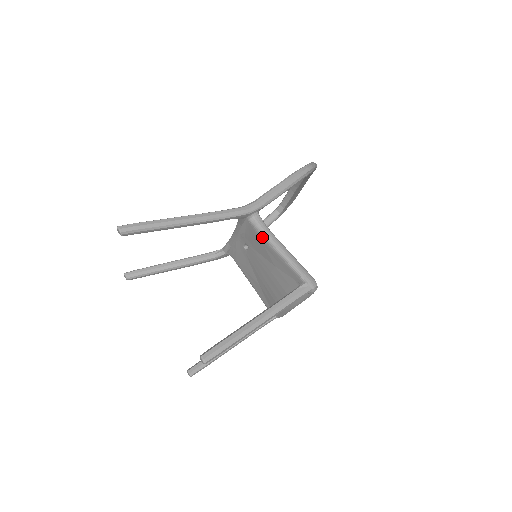
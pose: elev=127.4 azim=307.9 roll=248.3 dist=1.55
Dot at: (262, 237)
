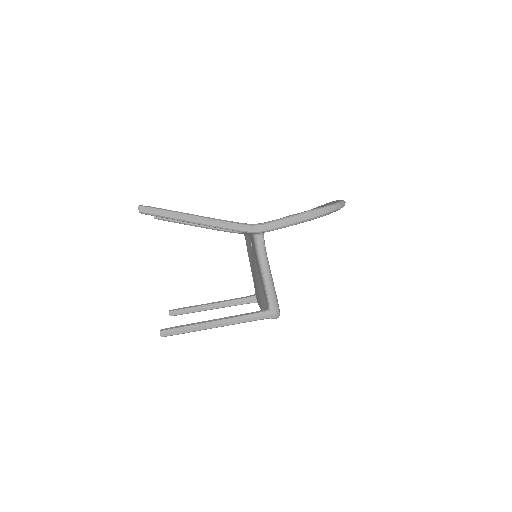
Dot at: (257, 255)
